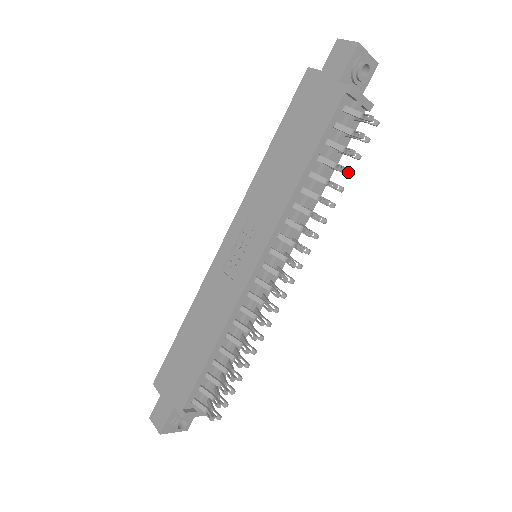
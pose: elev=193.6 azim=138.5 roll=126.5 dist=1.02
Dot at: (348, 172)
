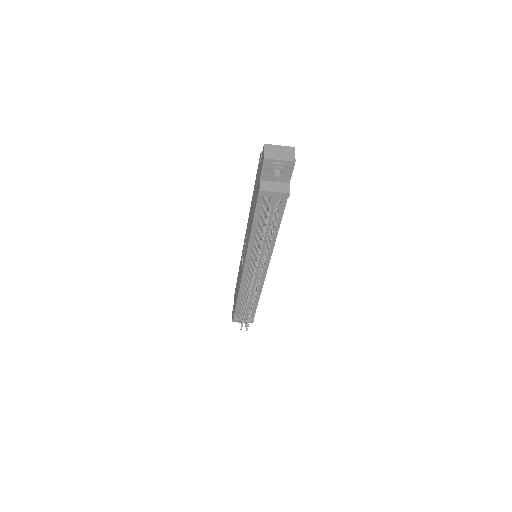
Dot at: (269, 239)
